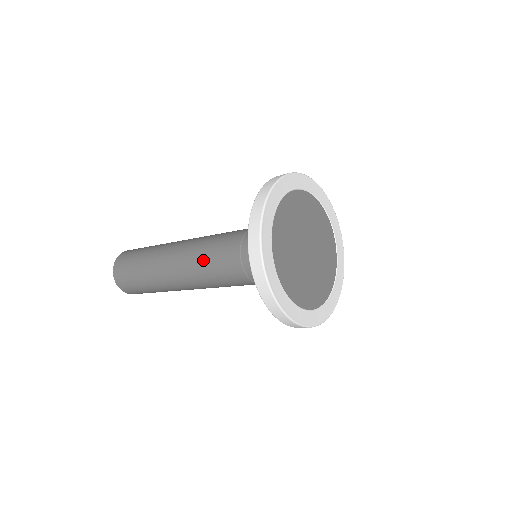
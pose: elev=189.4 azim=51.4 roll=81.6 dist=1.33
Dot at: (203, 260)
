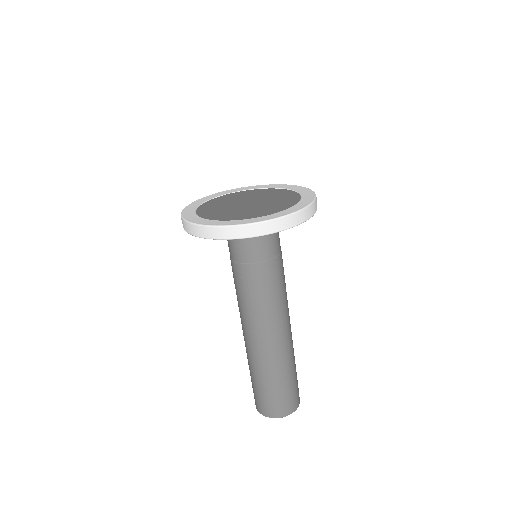
Dot at: (238, 301)
